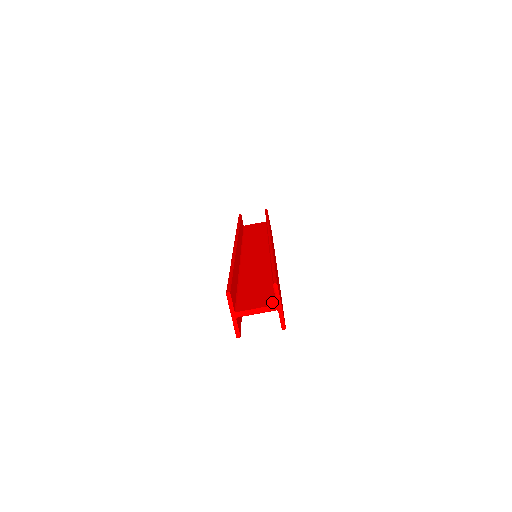
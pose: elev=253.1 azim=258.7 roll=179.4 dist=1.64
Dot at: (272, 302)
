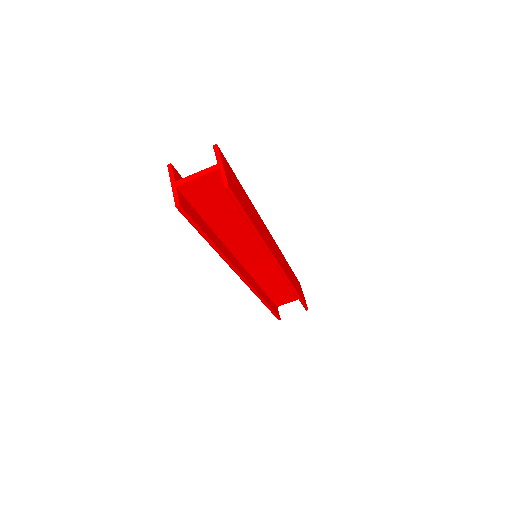
Dot at: occluded
